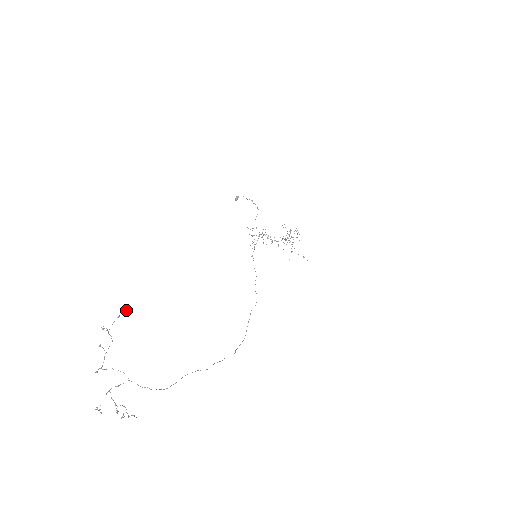
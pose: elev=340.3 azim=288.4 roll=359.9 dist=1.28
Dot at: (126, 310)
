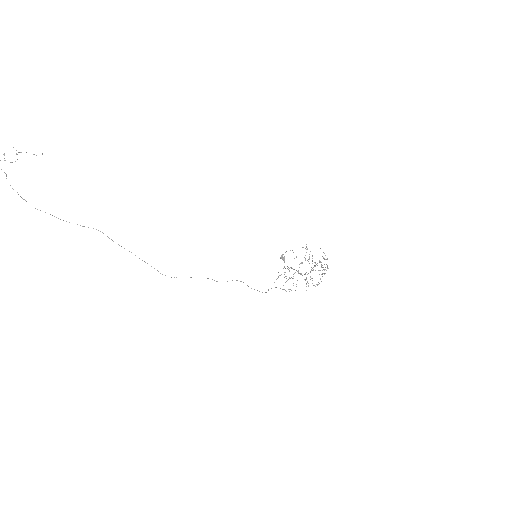
Dot at: (42, 153)
